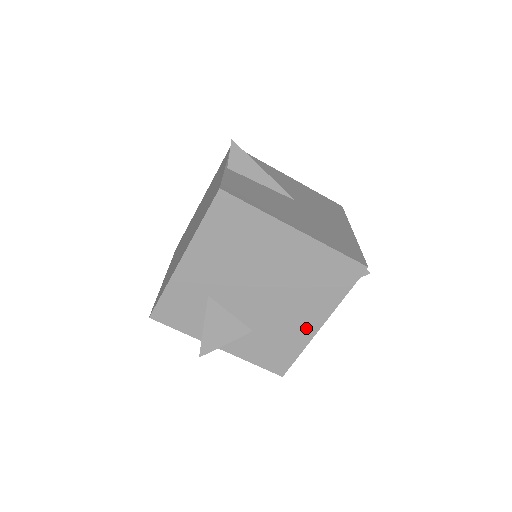
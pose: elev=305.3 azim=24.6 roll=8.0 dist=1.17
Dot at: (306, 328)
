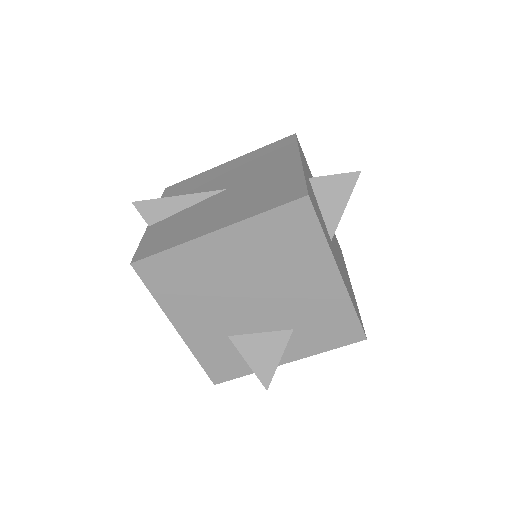
Dot at: (330, 289)
